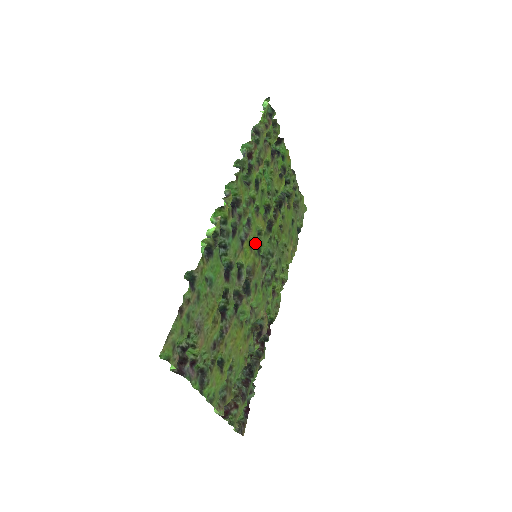
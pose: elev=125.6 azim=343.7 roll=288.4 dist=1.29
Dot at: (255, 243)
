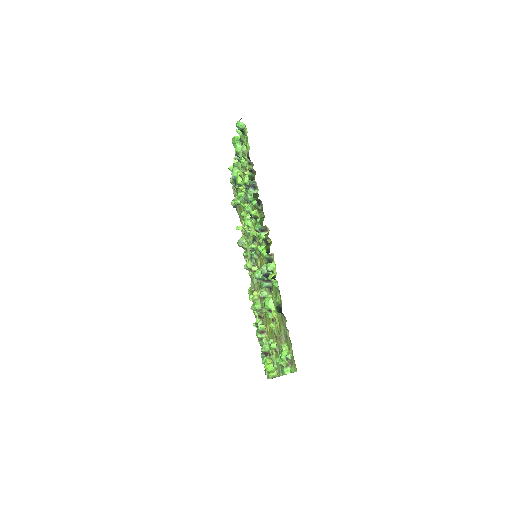
Dot at: occluded
